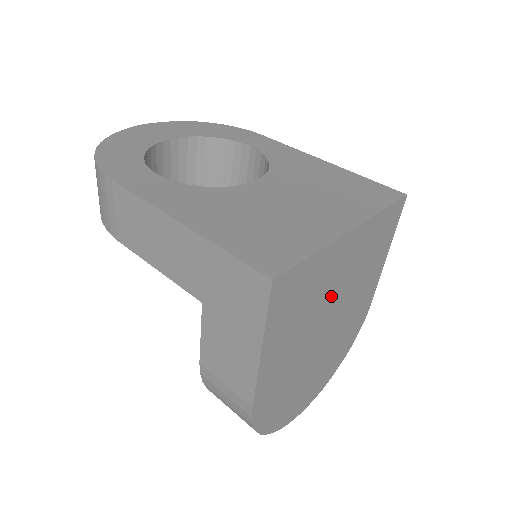
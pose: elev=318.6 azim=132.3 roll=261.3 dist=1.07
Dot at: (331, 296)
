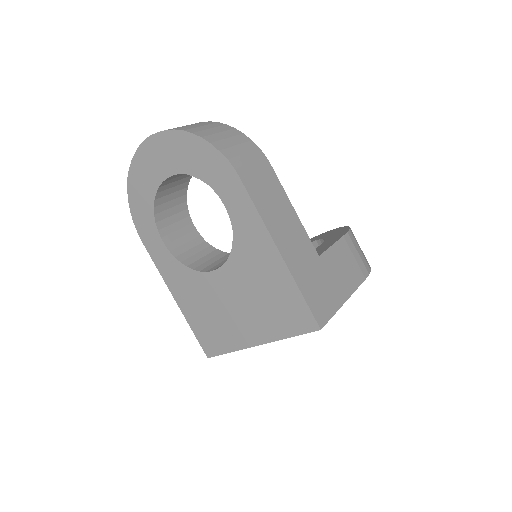
Dot at: occluded
